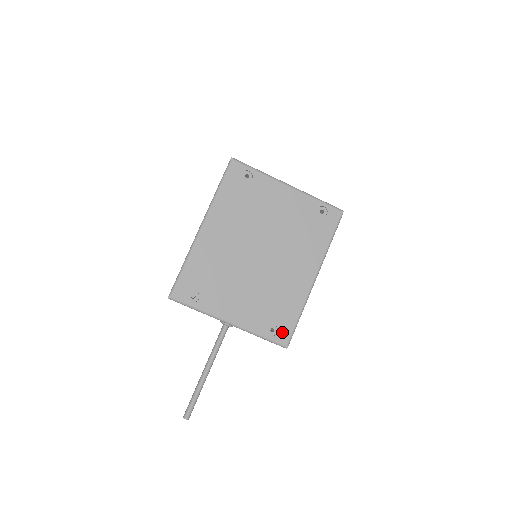
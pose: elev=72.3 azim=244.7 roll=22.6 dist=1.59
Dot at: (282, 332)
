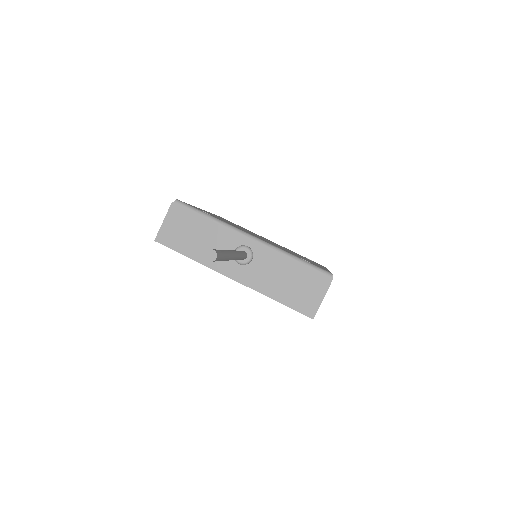
Dot at: occluded
